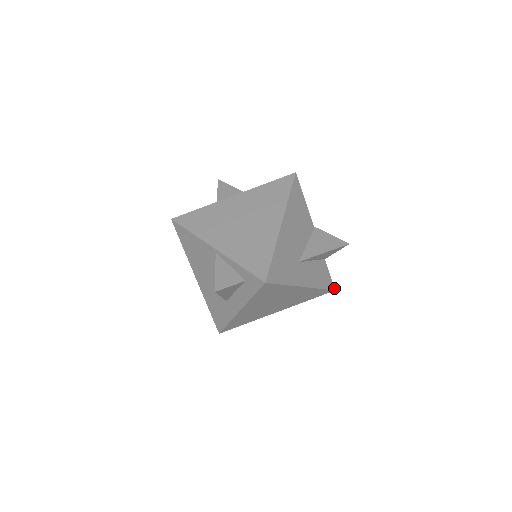
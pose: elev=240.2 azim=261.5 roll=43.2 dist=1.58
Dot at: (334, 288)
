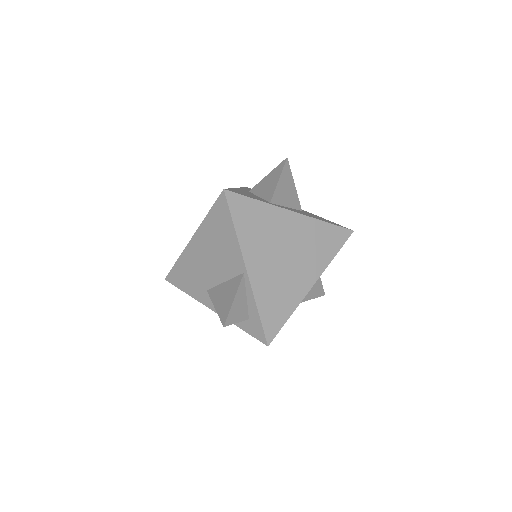
Dot at: occluded
